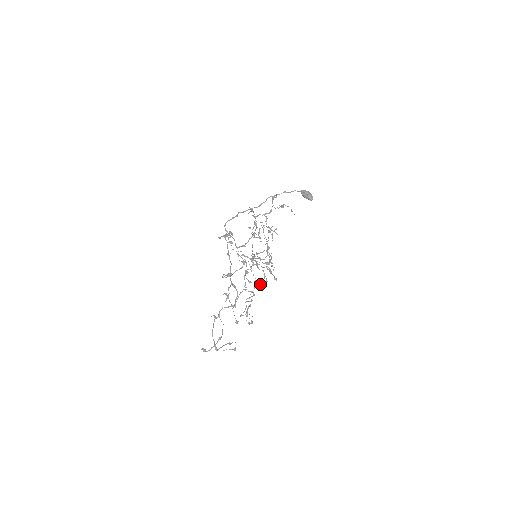
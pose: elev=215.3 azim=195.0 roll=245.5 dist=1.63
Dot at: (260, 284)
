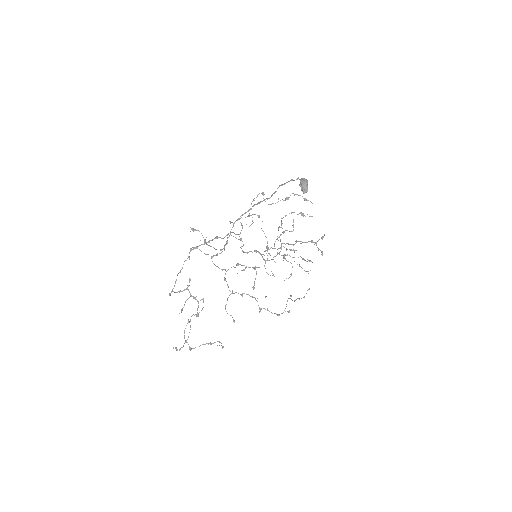
Dot at: (307, 271)
